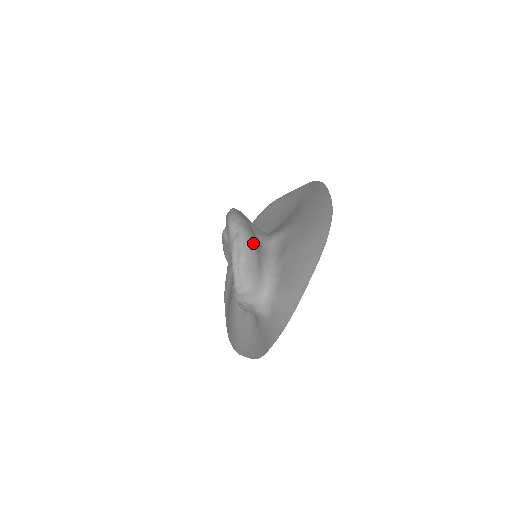
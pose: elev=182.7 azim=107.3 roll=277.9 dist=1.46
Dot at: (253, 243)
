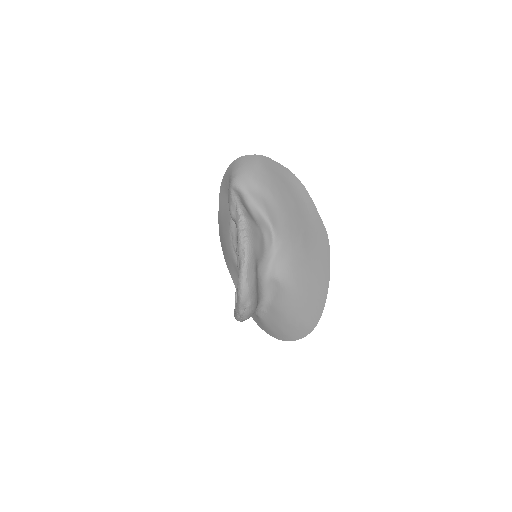
Dot at: (255, 309)
